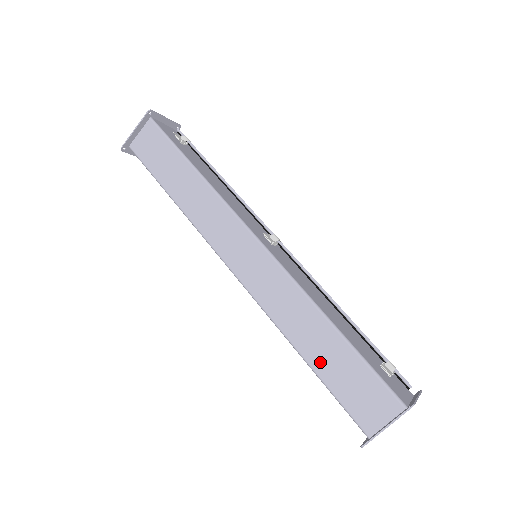
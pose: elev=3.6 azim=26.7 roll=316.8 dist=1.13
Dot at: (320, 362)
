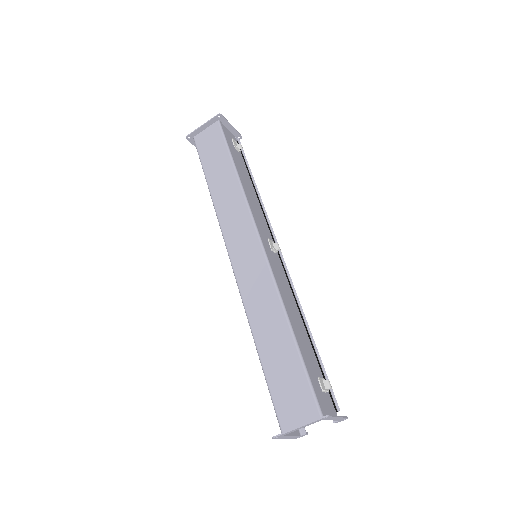
Dot at: (269, 356)
